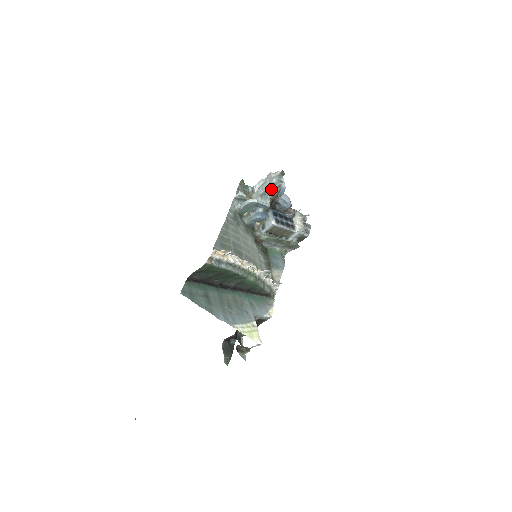
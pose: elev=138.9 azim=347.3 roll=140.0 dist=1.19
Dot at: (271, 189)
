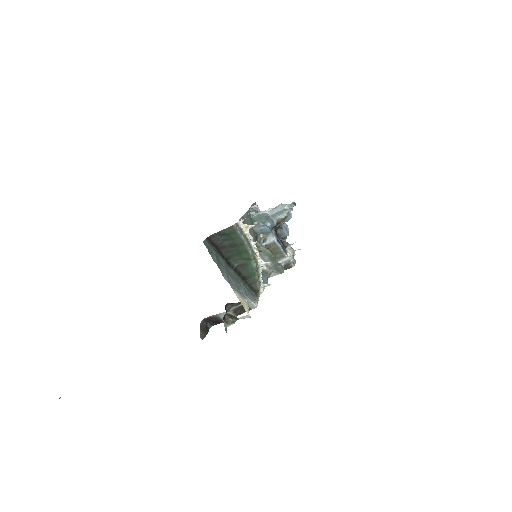
Dot at: (281, 213)
